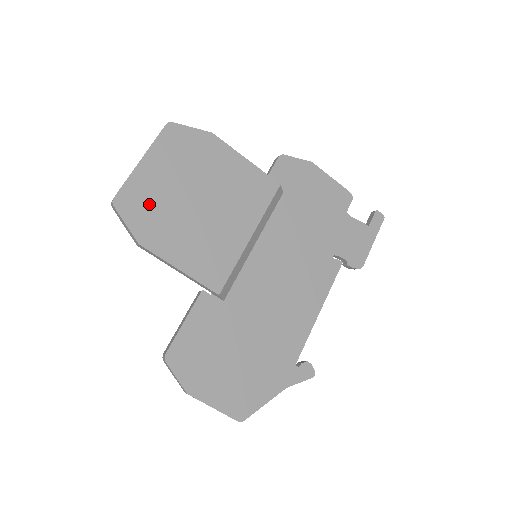
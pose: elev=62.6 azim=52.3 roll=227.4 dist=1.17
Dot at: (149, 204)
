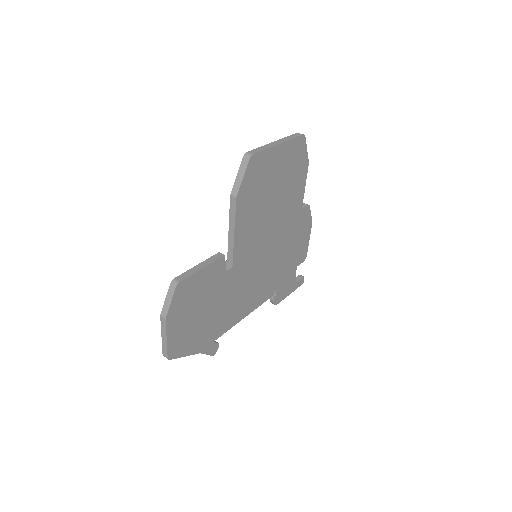
Dot at: (260, 176)
